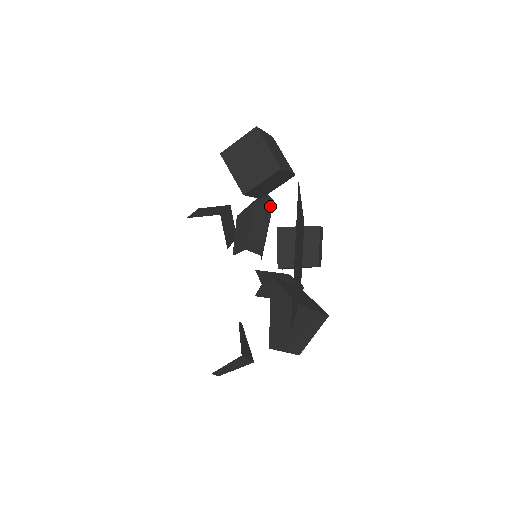
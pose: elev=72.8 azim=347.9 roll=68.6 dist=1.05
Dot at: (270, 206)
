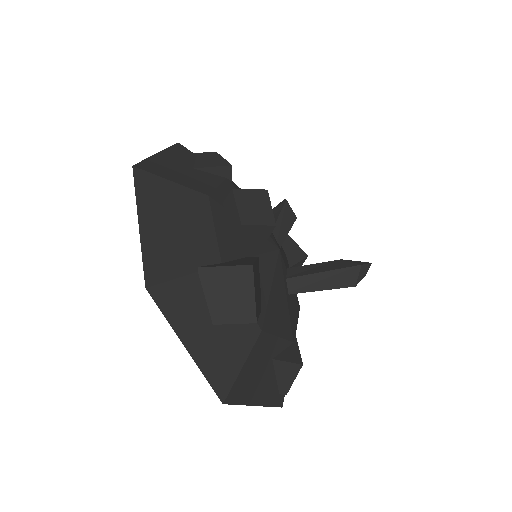
Dot at: (281, 207)
